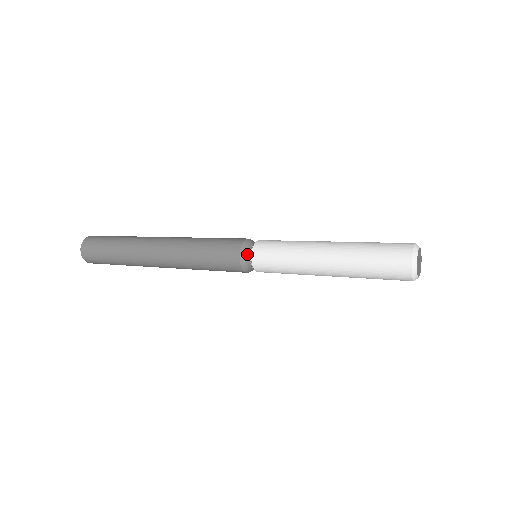
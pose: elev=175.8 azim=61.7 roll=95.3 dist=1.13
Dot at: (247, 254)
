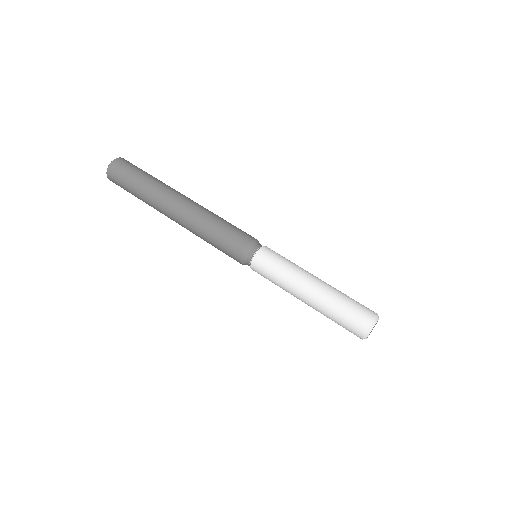
Dot at: (251, 253)
